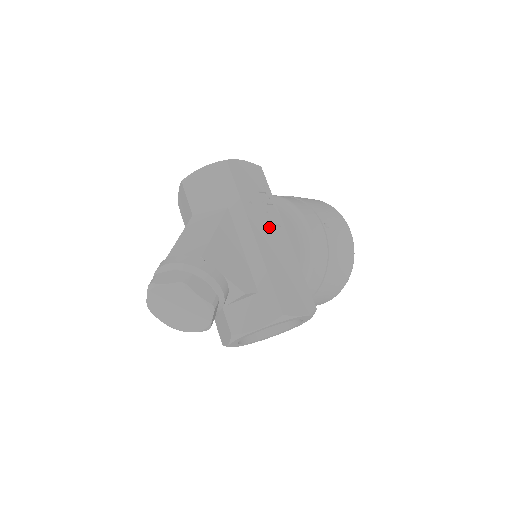
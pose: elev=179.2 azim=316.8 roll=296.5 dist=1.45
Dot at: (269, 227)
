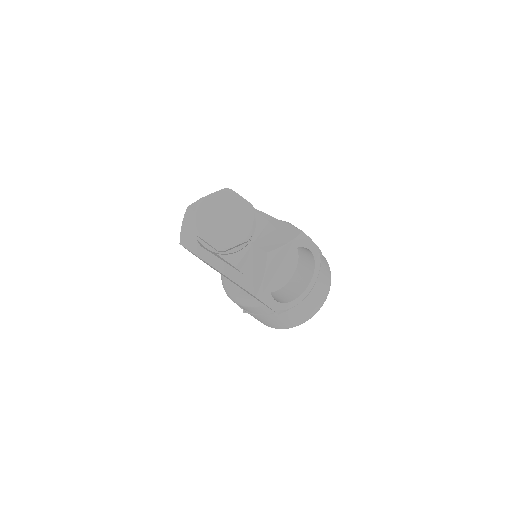
Dot at: occluded
